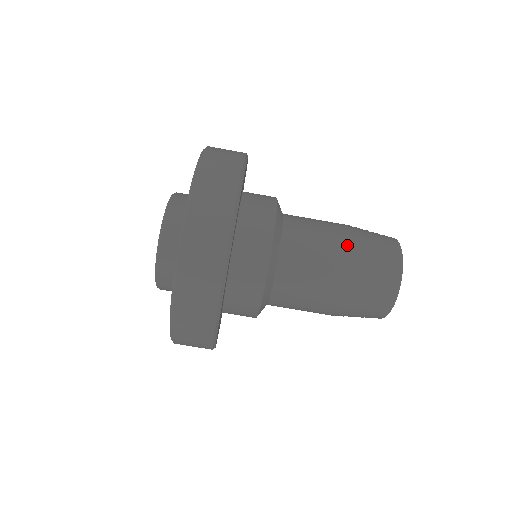
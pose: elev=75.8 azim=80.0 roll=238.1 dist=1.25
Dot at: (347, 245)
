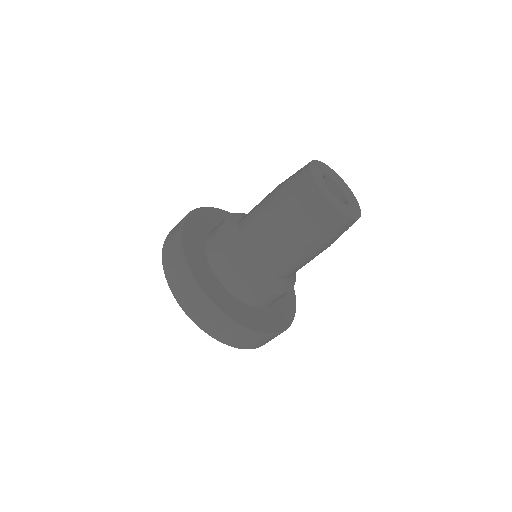
Dot at: (279, 216)
